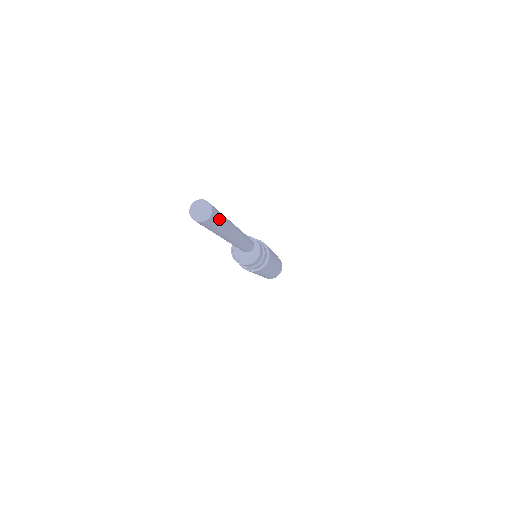
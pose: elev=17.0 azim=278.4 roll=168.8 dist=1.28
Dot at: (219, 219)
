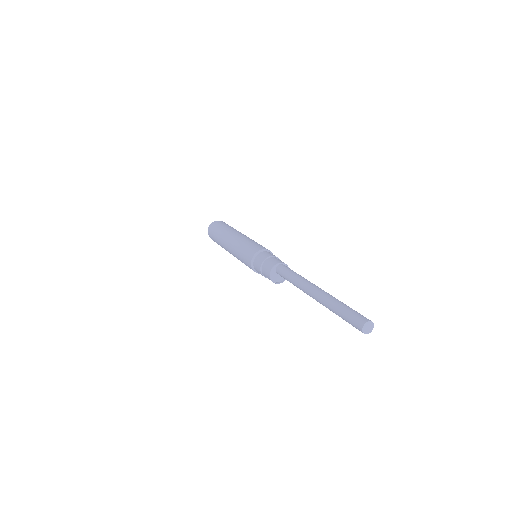
Dot at: occluded
